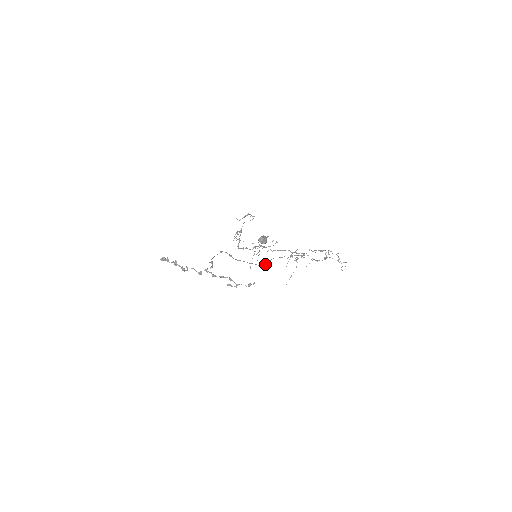
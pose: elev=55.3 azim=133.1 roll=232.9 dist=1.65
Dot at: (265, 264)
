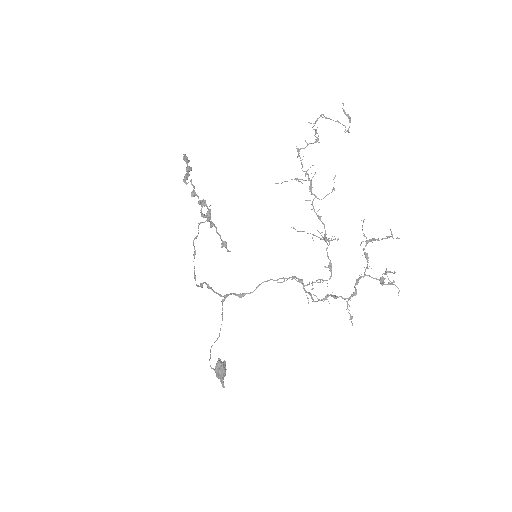
Dot at: (243, 293)
